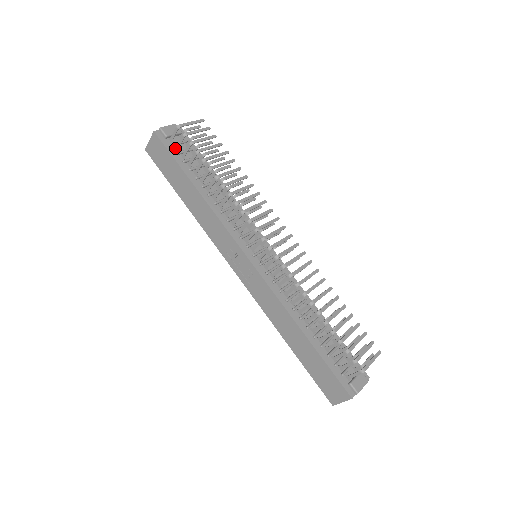
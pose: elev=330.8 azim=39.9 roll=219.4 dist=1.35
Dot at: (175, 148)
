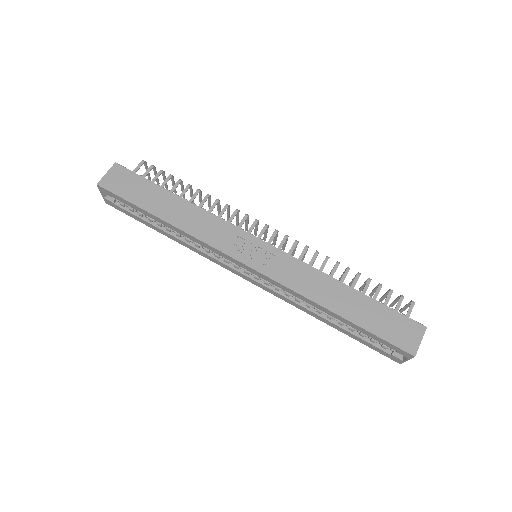
Dot at: occluded
